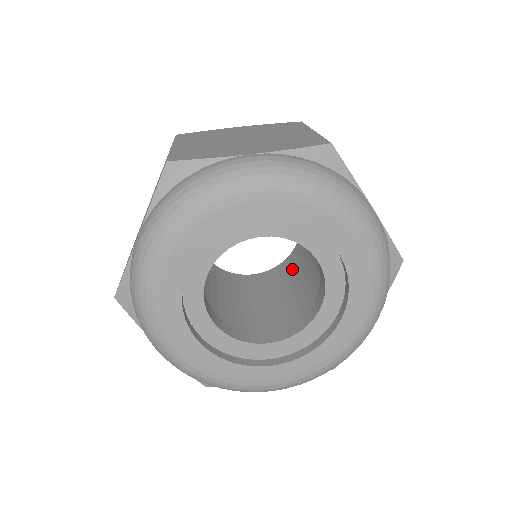
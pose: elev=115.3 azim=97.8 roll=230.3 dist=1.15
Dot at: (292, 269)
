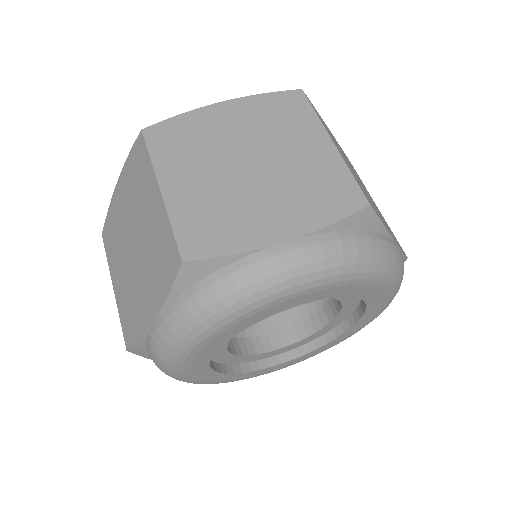
Dot at: occluded
